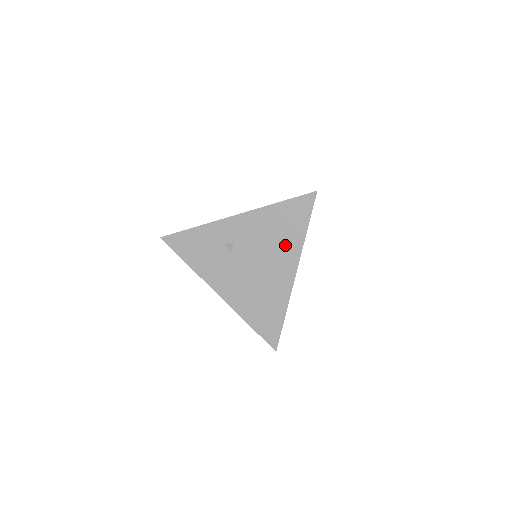
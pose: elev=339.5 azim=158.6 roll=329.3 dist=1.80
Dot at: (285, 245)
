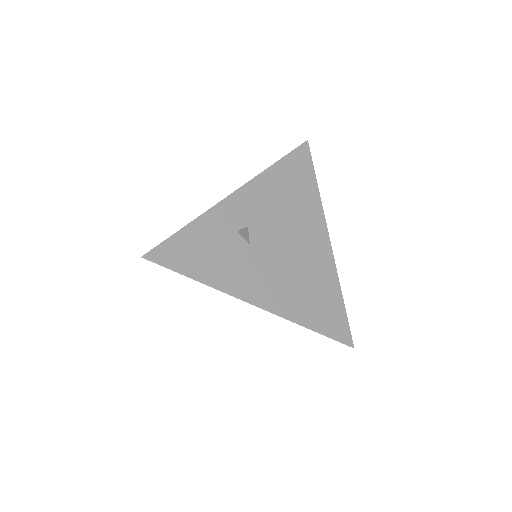
Dot at: (304, 209)
